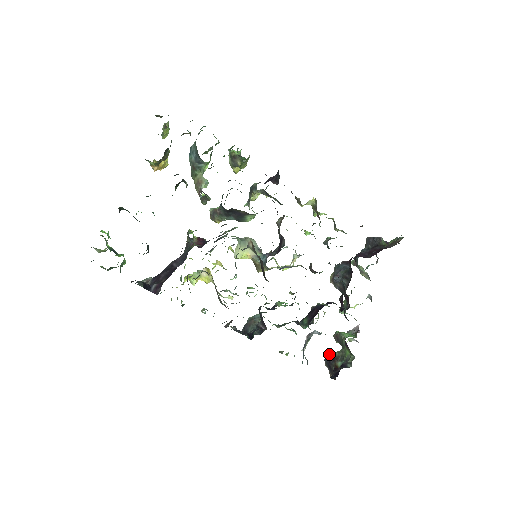
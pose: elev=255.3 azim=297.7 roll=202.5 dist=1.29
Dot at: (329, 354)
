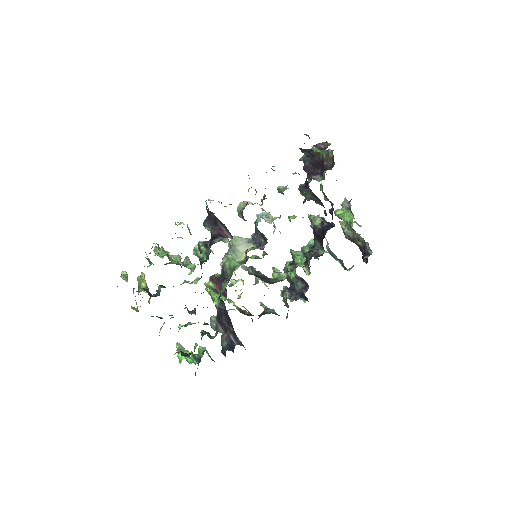
Dot at: (342, 226)
